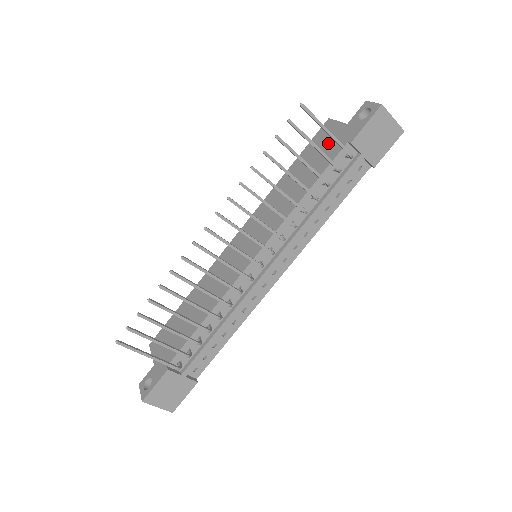
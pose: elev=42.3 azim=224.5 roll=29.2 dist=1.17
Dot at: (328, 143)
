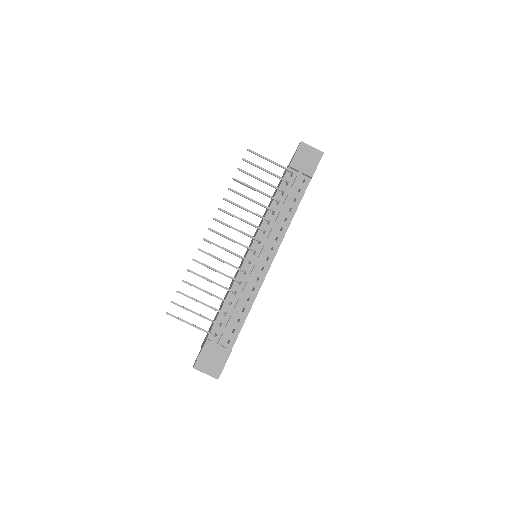
Dot at: occluded
